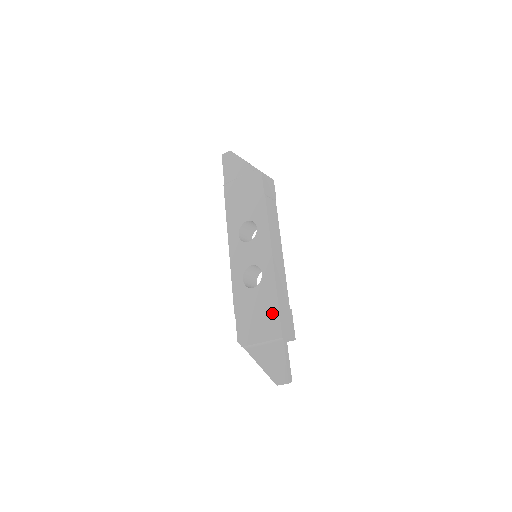
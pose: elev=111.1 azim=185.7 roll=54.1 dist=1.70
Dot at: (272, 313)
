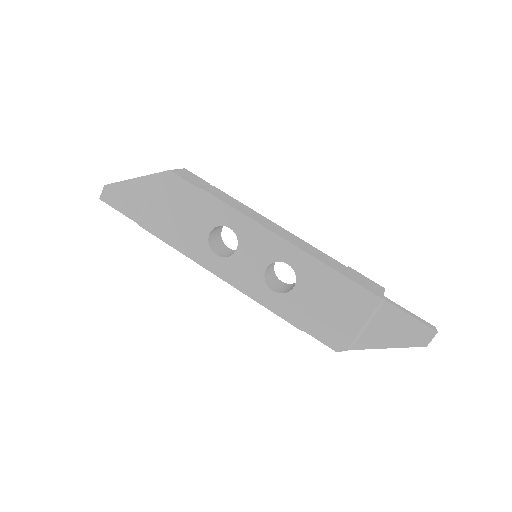
Dot at: (344, 289)
